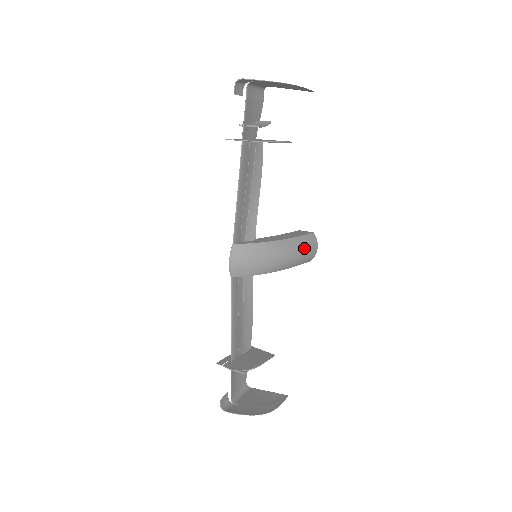
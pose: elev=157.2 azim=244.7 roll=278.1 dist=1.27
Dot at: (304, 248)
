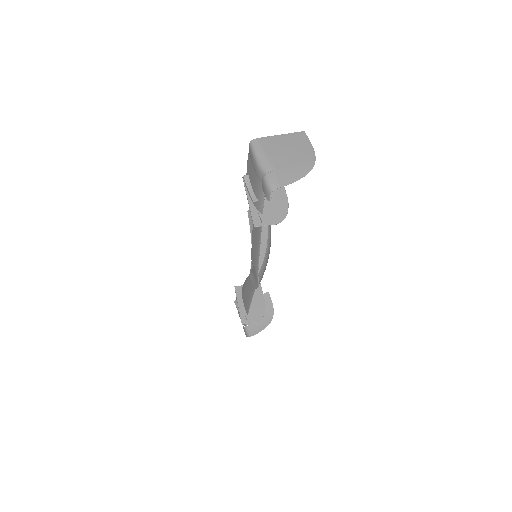
Dot at: occluded
